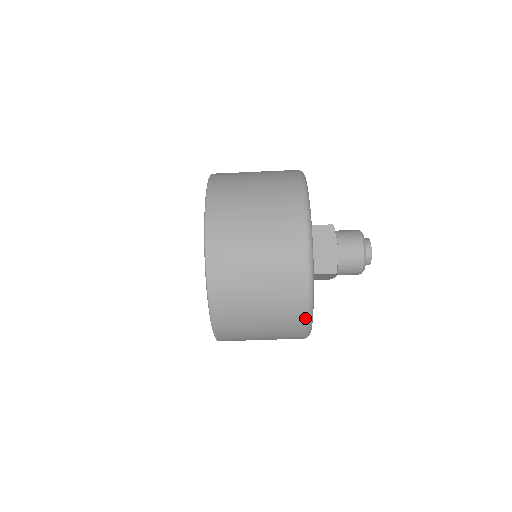
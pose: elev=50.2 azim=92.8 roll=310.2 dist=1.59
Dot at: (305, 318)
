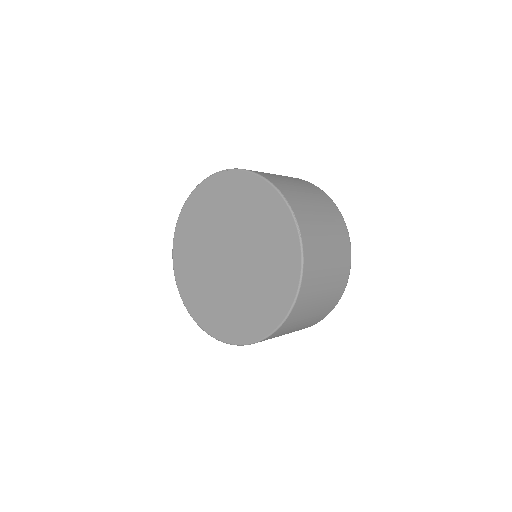
Dot at: occluded
